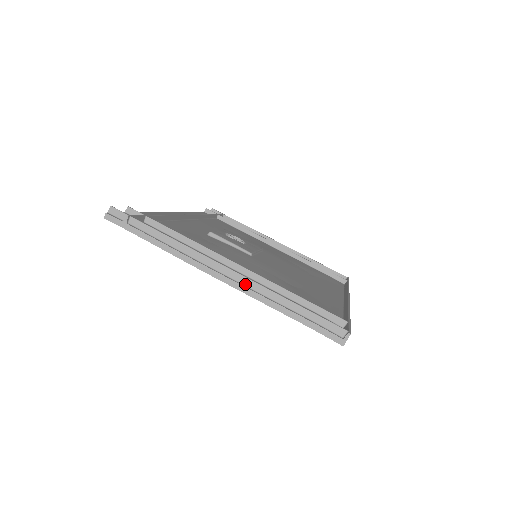
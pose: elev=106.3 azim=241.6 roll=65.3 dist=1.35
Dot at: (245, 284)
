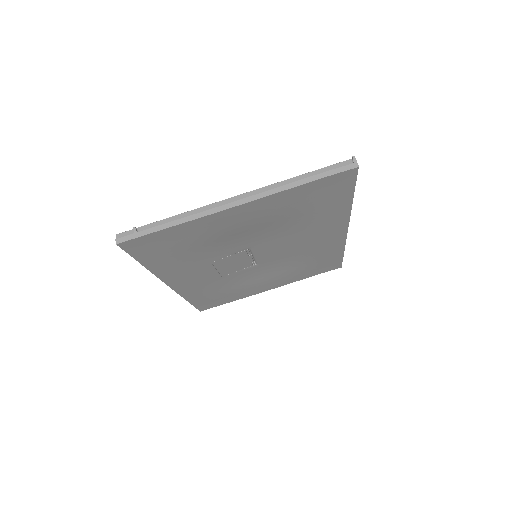
Dot at: (257, 194)
